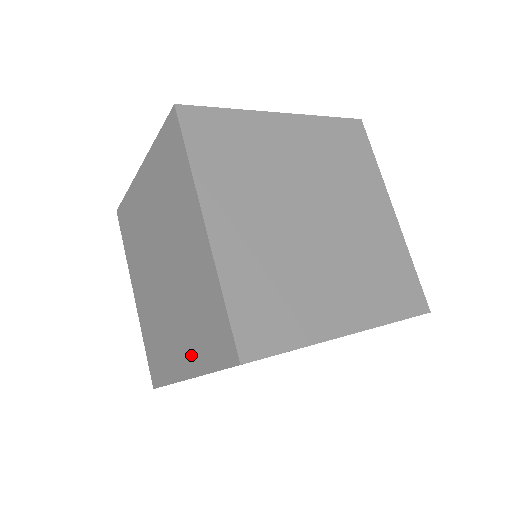
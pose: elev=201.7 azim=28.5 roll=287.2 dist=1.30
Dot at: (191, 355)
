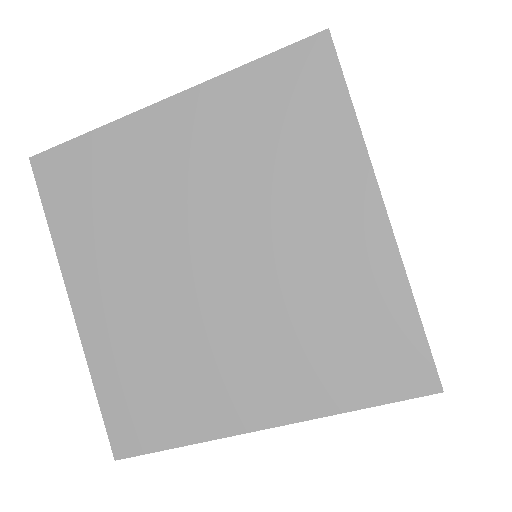
Dot at: occluded
